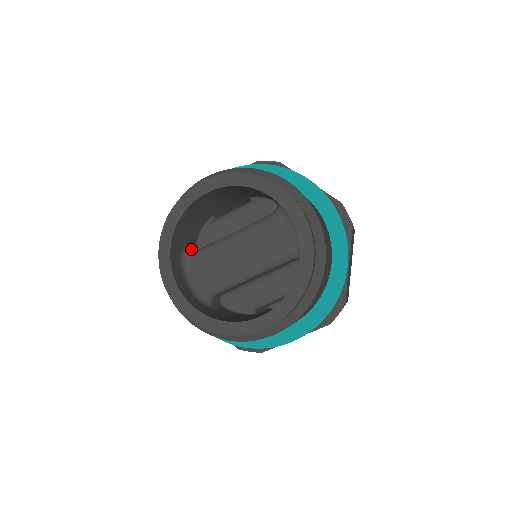
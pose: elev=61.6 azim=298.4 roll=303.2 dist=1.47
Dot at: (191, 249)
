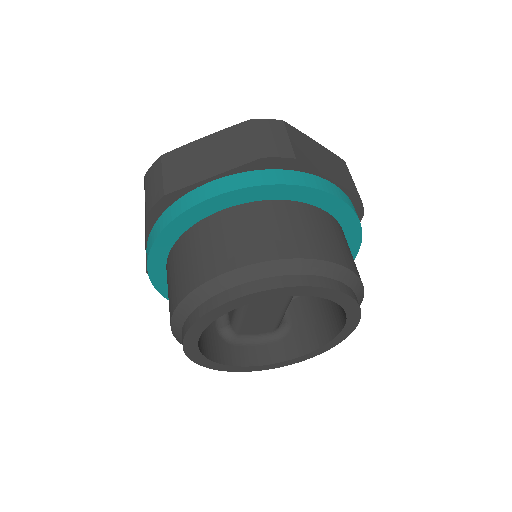
Dot at: (224, 325)
